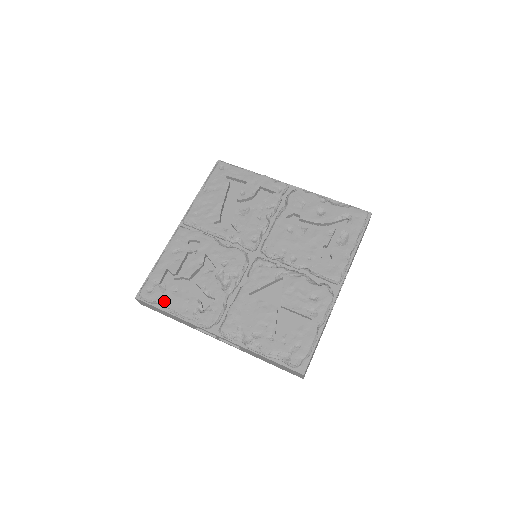
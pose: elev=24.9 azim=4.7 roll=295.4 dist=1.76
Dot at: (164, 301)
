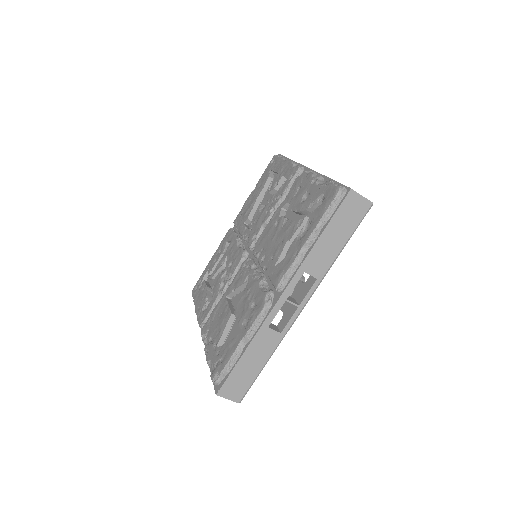
Dot at: (195, 298)
